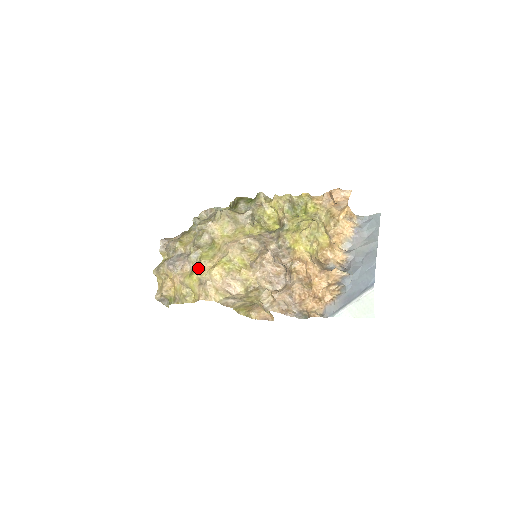
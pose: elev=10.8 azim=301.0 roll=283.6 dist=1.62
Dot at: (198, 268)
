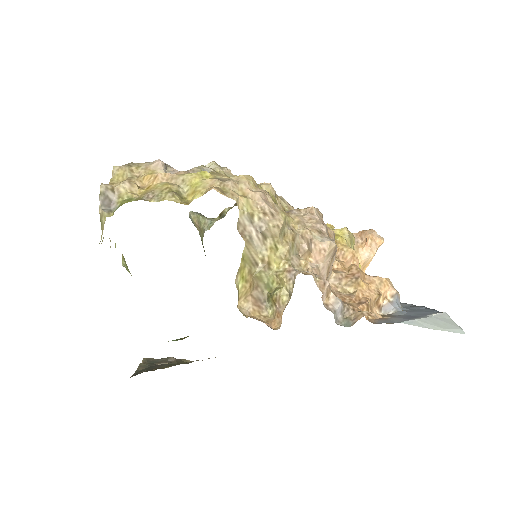
Dot at: (214, 172)
